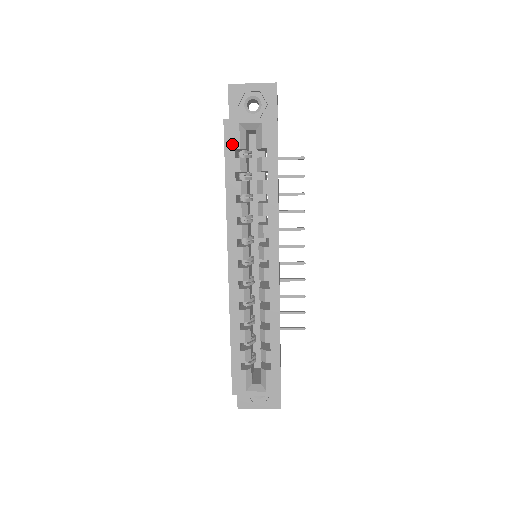
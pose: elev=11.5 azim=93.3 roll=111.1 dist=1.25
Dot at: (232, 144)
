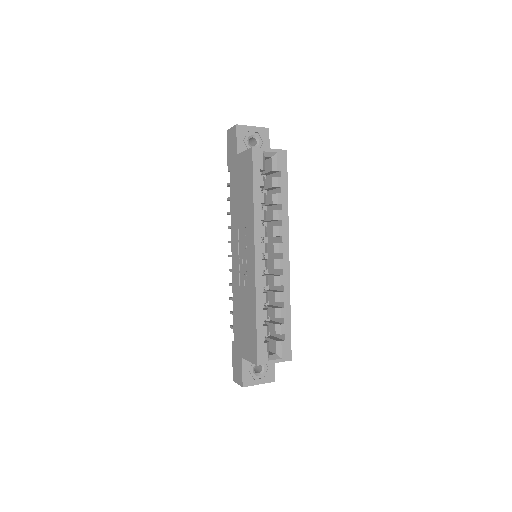
Dot at: (258, 166)
